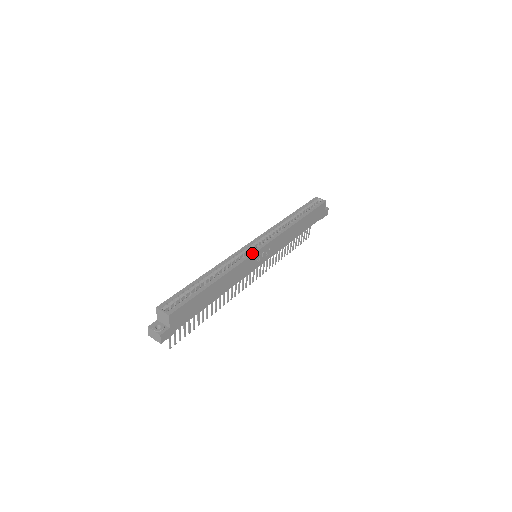
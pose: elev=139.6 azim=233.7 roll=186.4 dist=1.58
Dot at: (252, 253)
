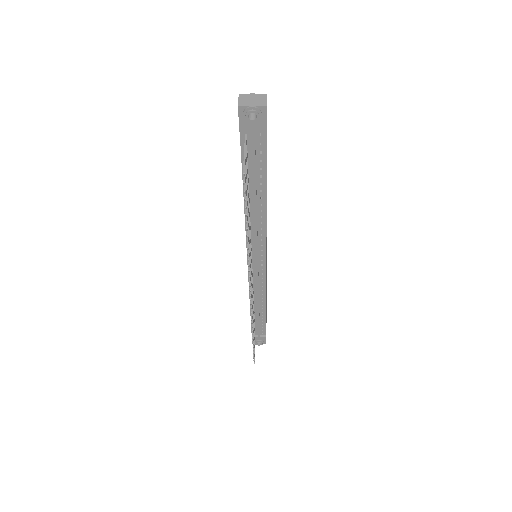
Dot at: occluded
